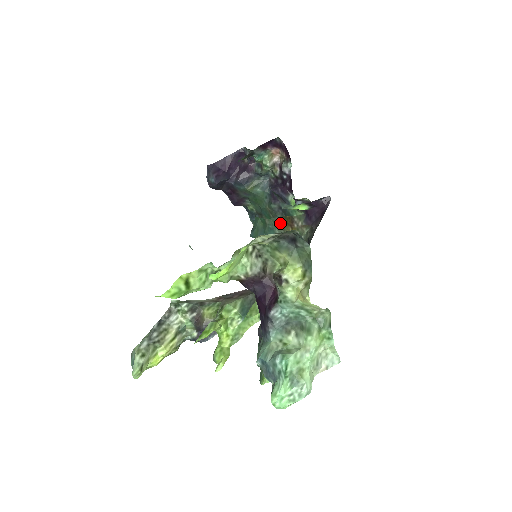
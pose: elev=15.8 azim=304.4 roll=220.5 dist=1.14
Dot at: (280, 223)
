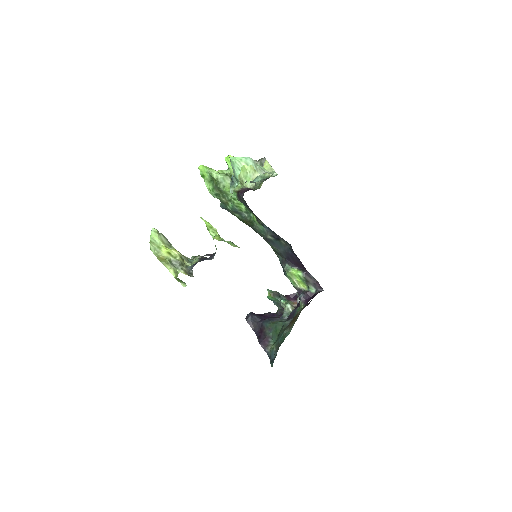
Dot at: (289, 326)
